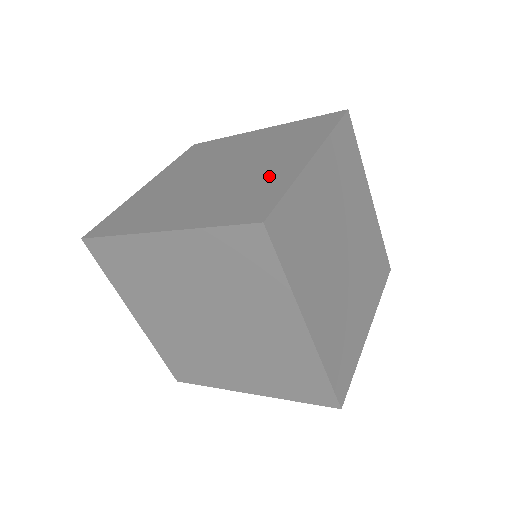
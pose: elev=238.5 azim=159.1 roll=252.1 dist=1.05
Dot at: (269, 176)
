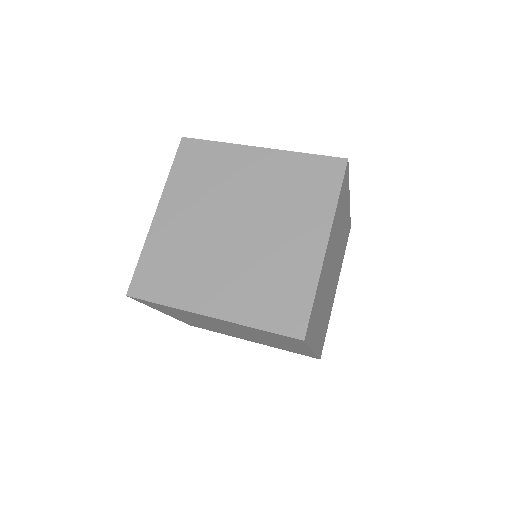
Dot at: occluded
